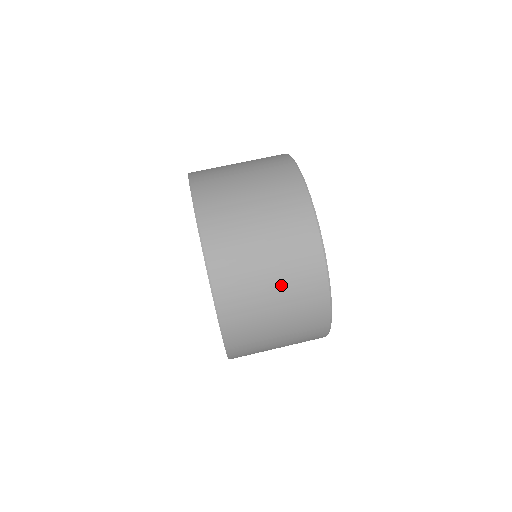
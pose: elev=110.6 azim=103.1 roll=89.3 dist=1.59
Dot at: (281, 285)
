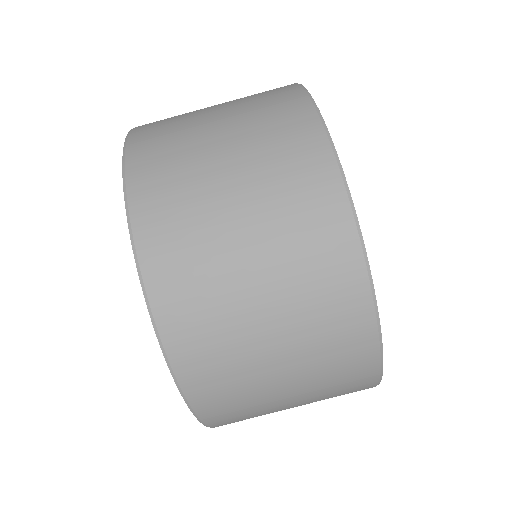
Dot at: (306, 399)
